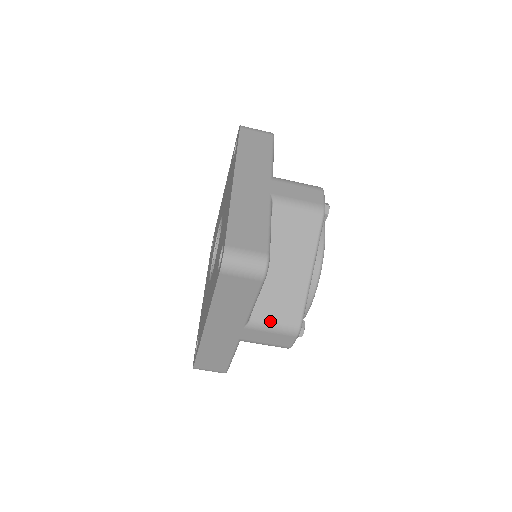
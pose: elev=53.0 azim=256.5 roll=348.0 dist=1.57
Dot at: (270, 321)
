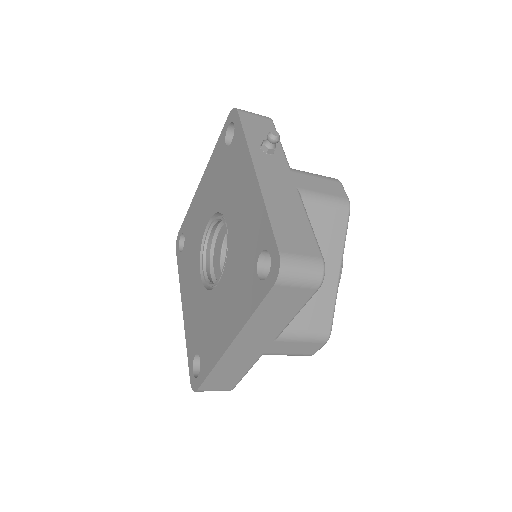
Dot at: occluded
